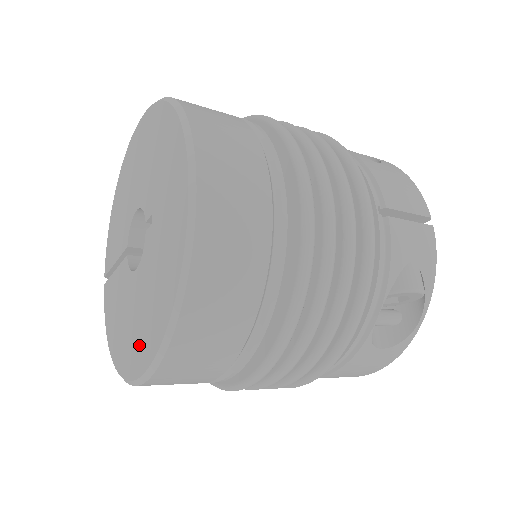
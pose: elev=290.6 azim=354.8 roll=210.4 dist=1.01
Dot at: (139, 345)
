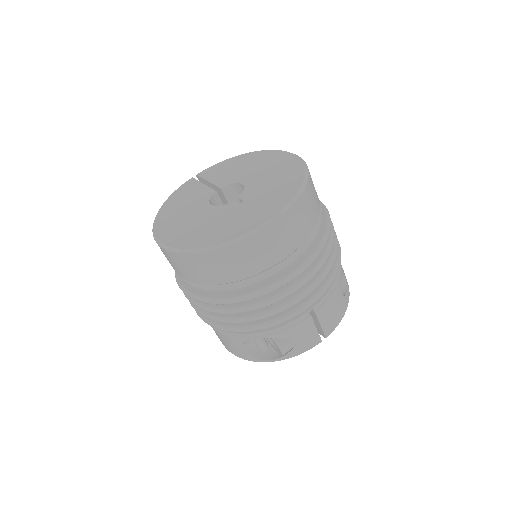
Dot at: (176, 233)
